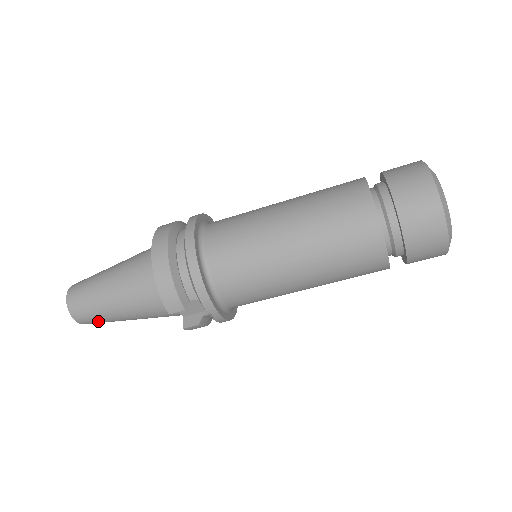
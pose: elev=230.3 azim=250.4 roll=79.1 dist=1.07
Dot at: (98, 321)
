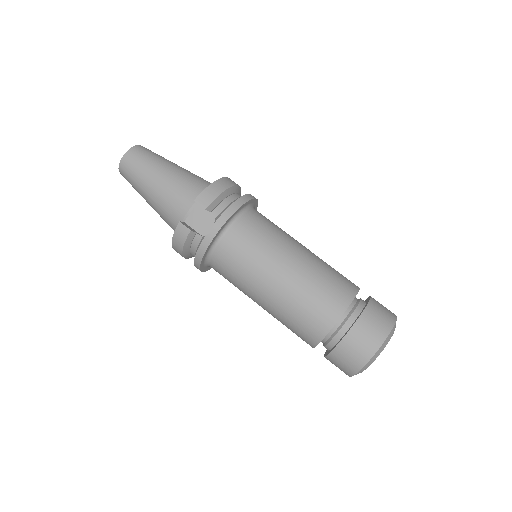
Dot at: (134, 171)
